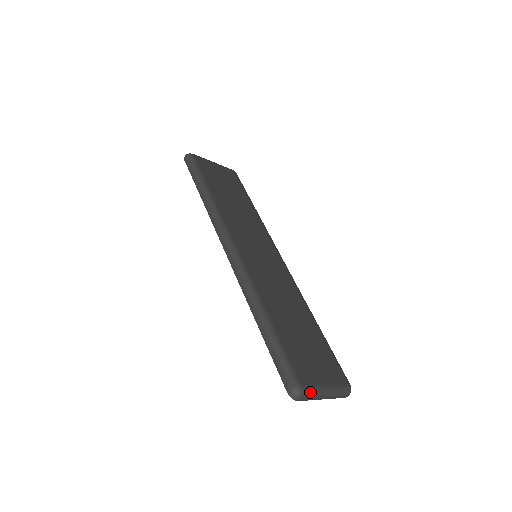
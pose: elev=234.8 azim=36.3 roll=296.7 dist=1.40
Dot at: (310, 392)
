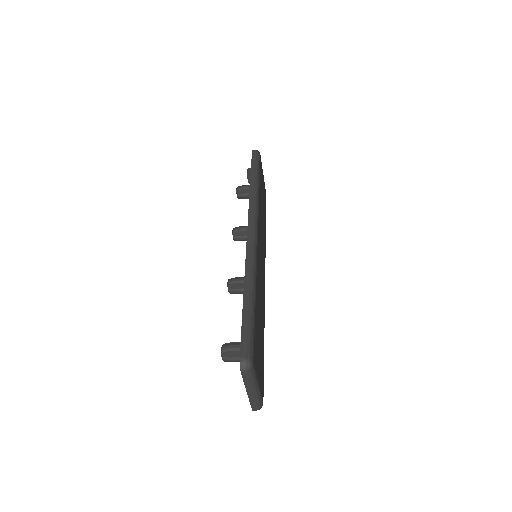
Dot at: (252, 374)
